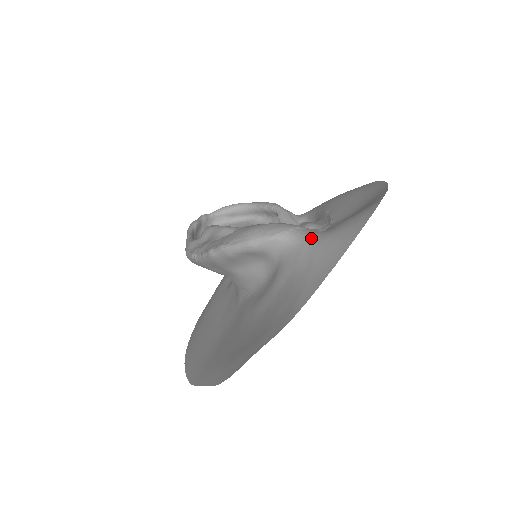
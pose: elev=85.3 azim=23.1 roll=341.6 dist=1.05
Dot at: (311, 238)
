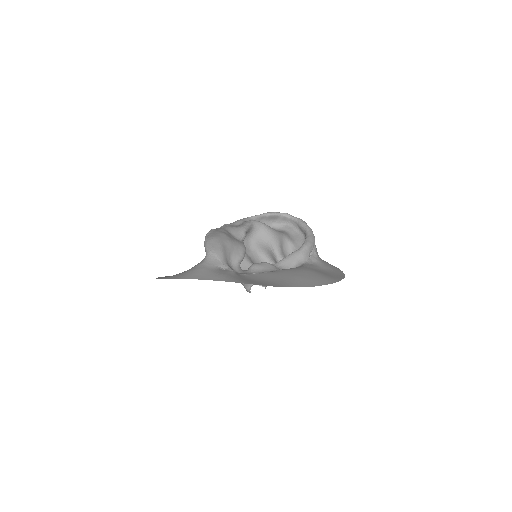
Dot at: (206, 264)
